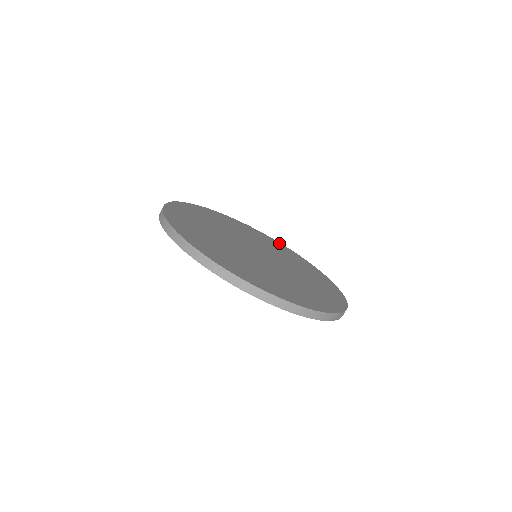
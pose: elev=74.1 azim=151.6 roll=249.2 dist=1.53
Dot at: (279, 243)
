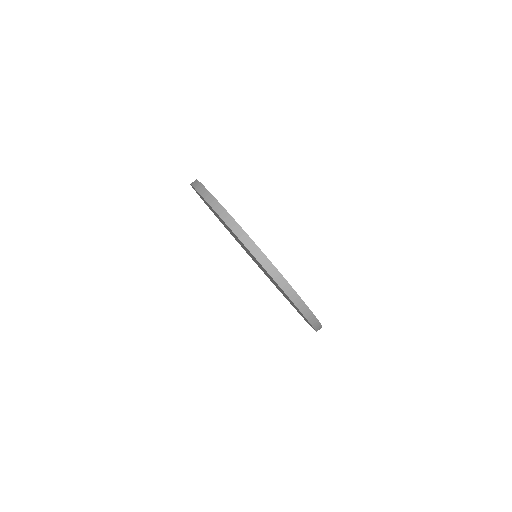
Dot at: occluded
